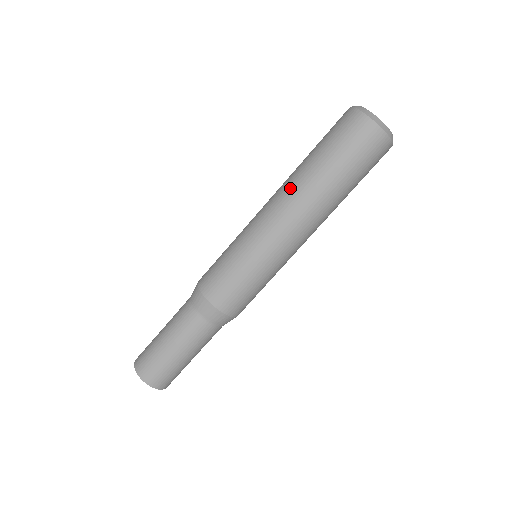
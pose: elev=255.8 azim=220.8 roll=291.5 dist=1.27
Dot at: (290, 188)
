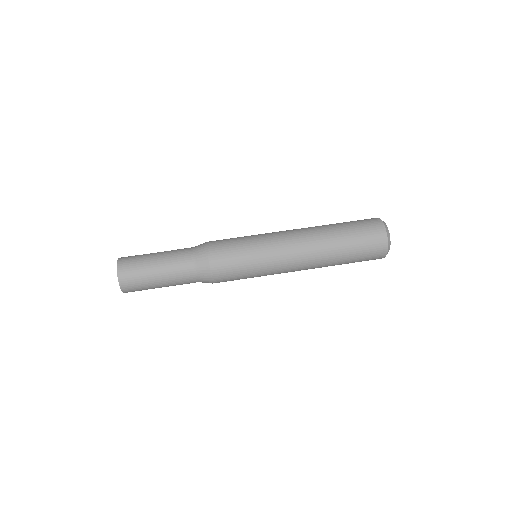
Dot at: (312, 232)
